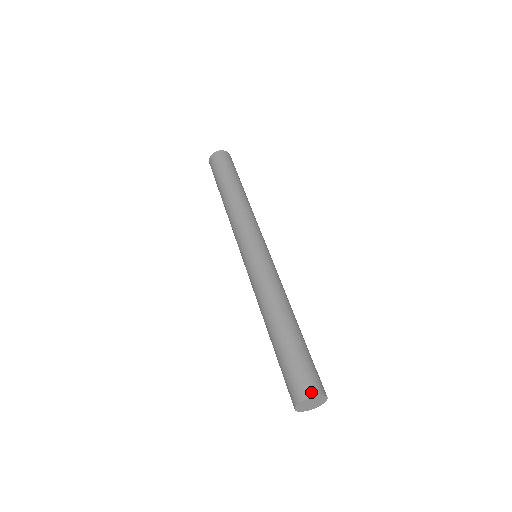
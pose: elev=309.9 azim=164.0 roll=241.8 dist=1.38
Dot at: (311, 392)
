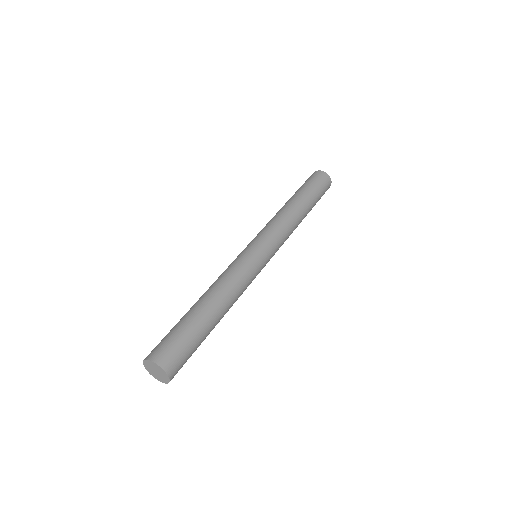
Dot at: (153, 357)
